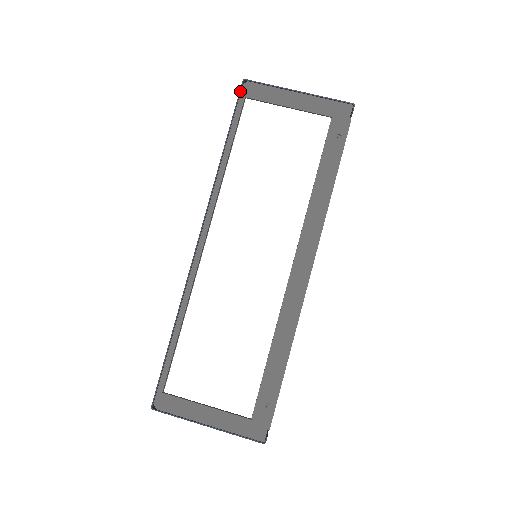
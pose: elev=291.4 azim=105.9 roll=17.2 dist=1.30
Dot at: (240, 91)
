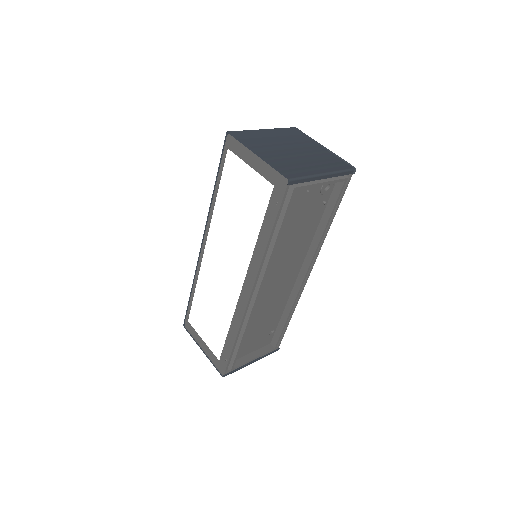
Dot at: (224, 141)
